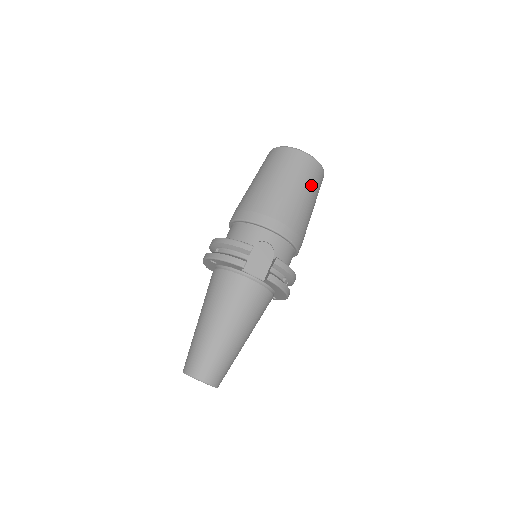
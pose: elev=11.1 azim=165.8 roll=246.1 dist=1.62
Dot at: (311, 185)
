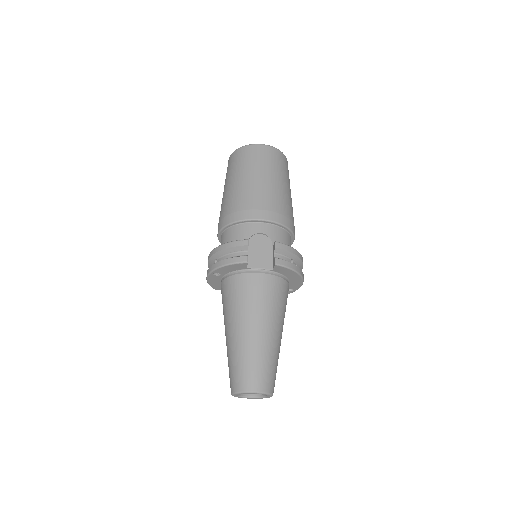
Dot at: (279, 170)
